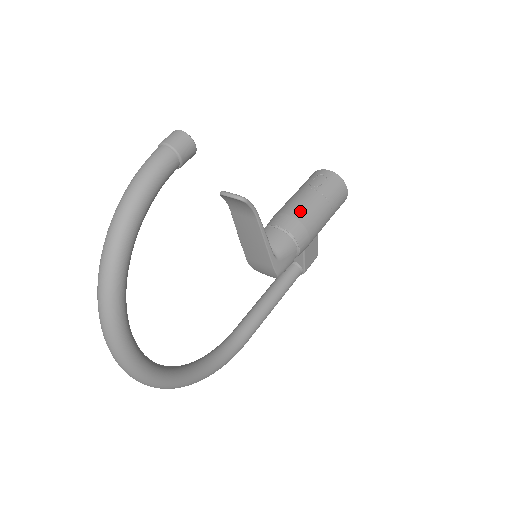
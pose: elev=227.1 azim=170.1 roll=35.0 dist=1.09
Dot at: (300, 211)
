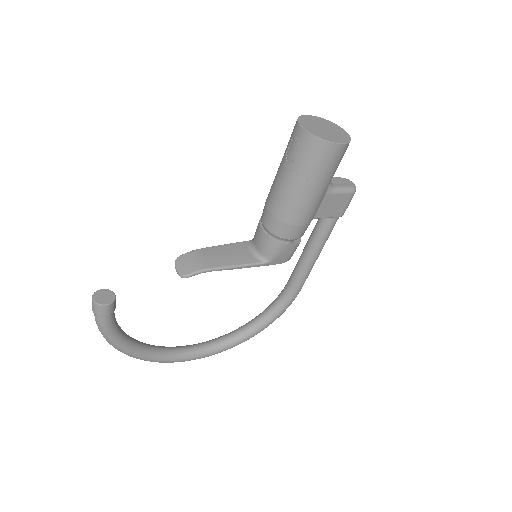
Dot at: (277, 206)
